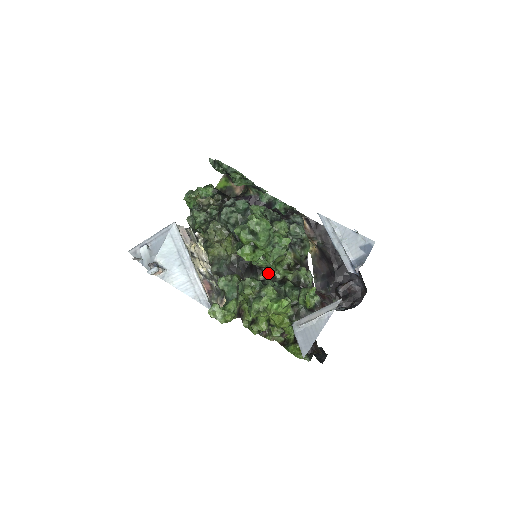
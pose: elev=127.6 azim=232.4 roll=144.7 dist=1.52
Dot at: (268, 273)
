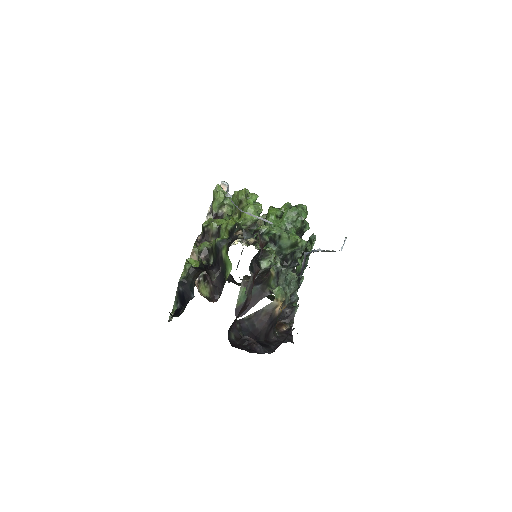
Dot at: (255, 243)
